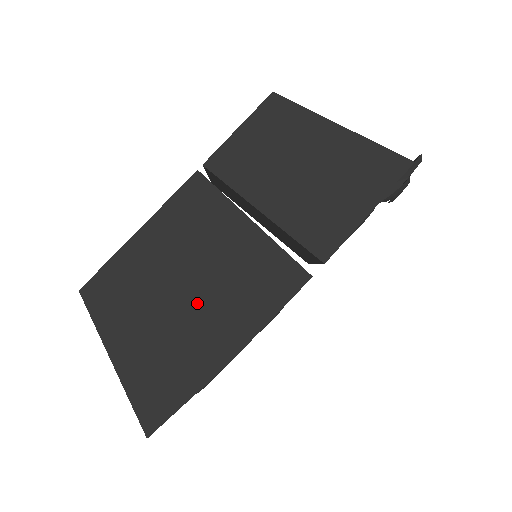
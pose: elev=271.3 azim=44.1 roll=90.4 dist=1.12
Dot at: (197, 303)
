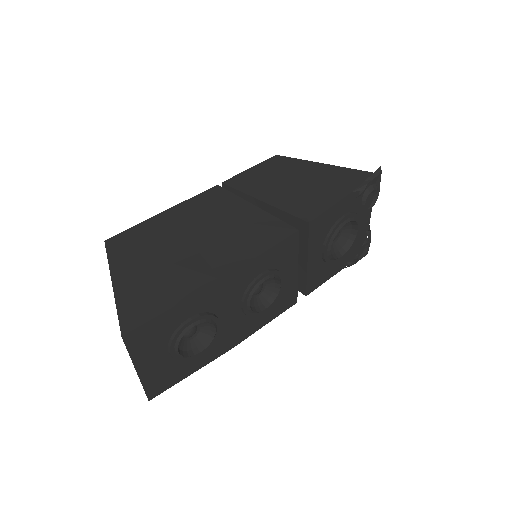
Dot at: (199, 246)
